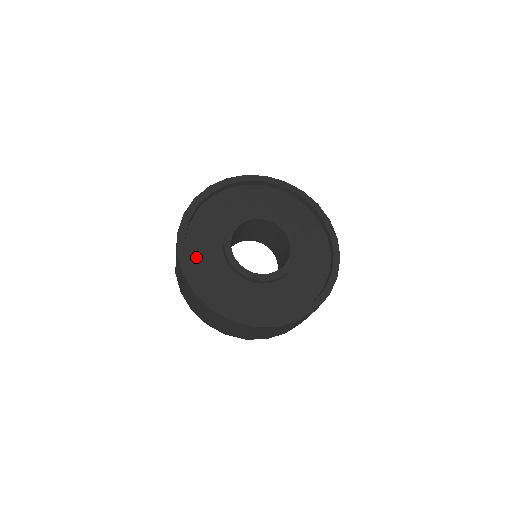
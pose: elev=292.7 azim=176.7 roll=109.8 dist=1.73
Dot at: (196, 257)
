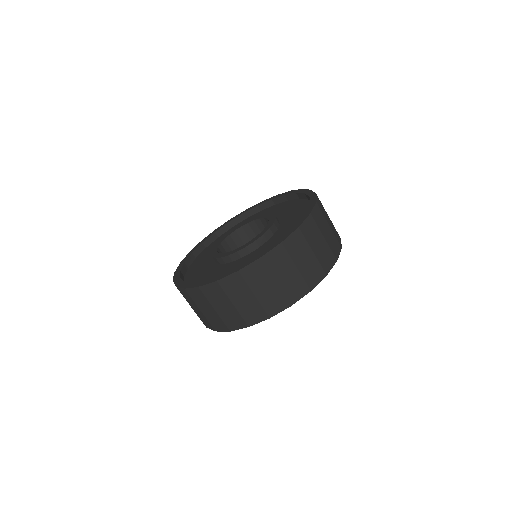
Dot at: (212, 246)
